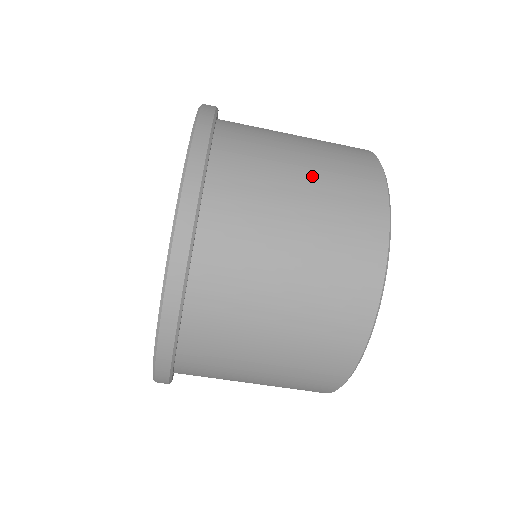
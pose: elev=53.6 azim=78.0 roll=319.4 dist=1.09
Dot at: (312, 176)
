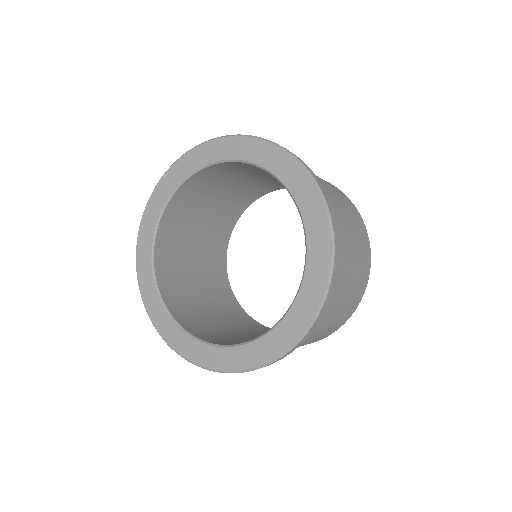
Dot at: (353, 278)
